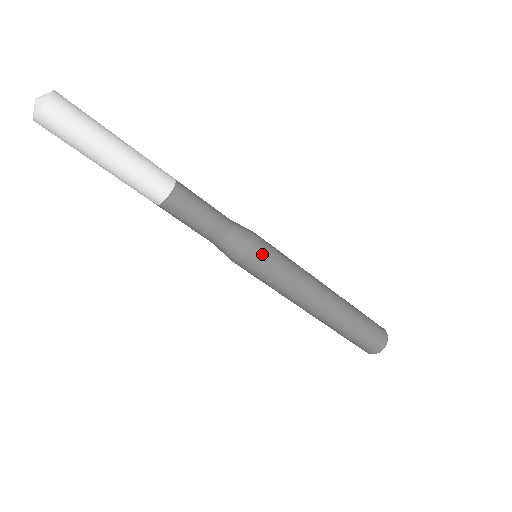
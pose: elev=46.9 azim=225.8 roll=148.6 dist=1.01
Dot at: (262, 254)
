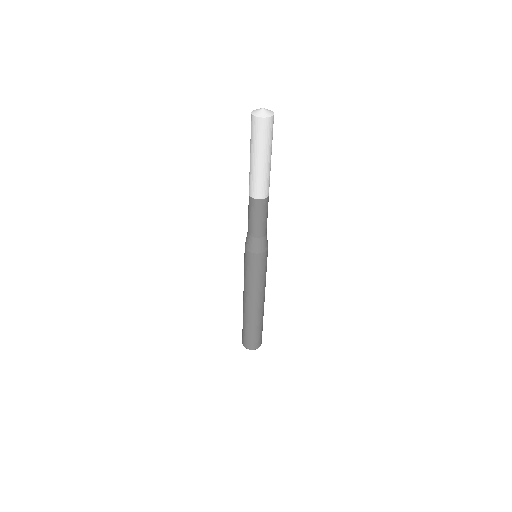
Dot at: occluded
